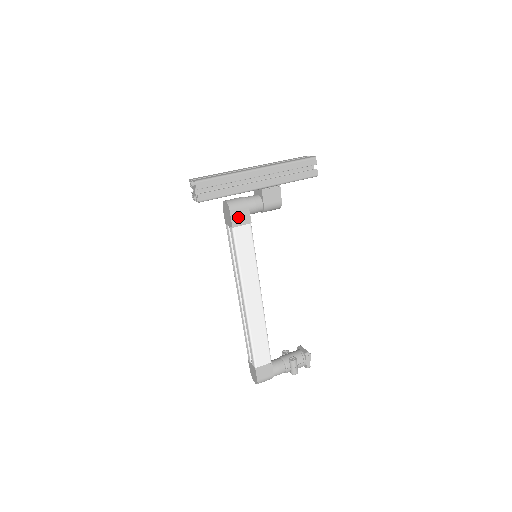
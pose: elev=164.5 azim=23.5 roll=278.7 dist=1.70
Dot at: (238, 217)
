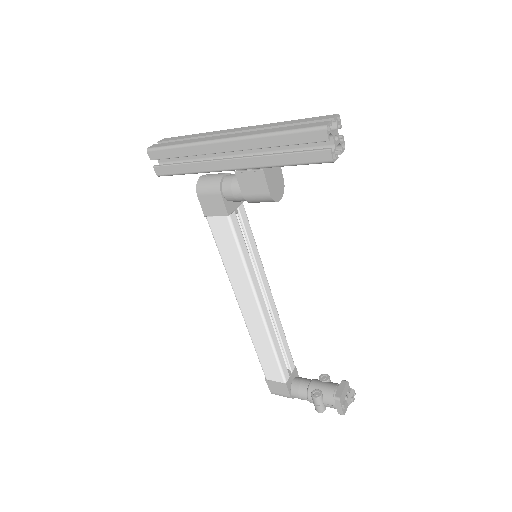
Dot at: (209, 204)
